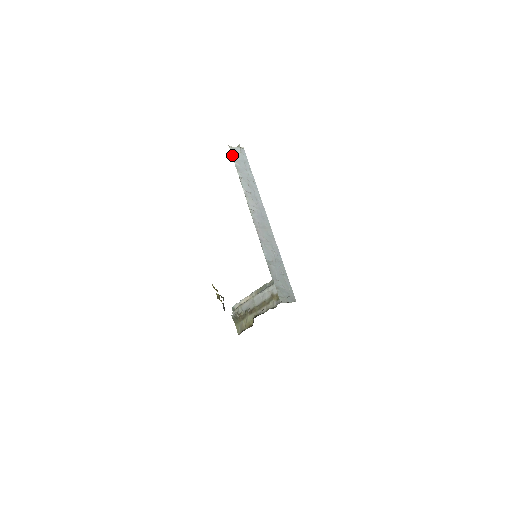
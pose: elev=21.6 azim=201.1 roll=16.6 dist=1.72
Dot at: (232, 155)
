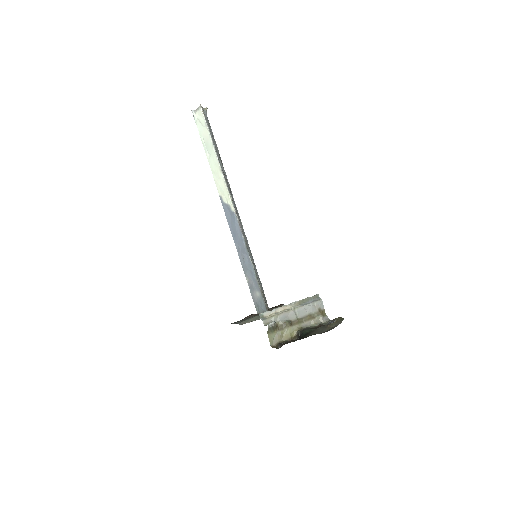
Dot at: (205, 118)
